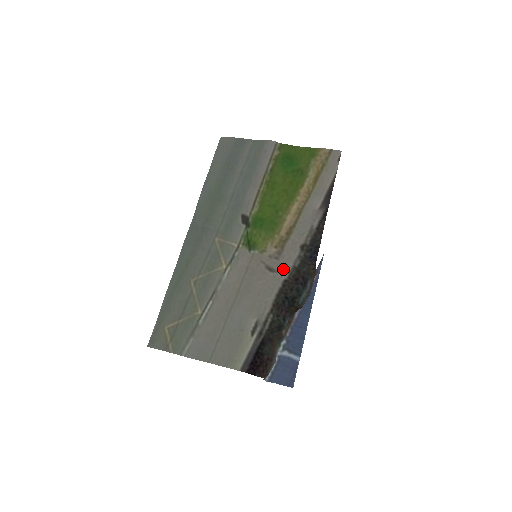
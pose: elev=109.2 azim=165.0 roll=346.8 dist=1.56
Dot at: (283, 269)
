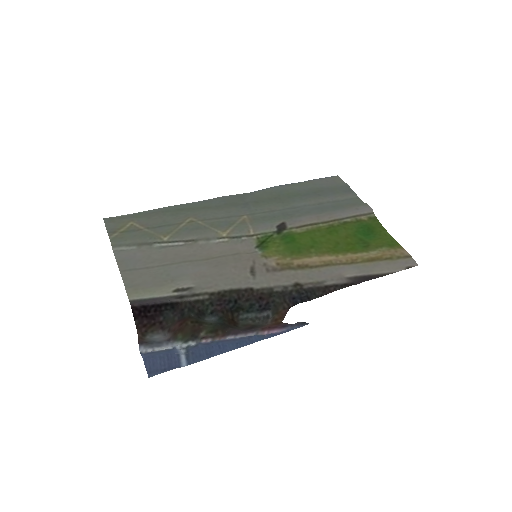
Dot at: (262, 281)
